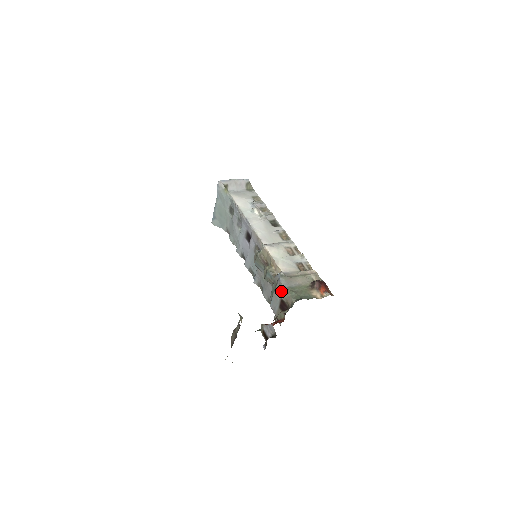
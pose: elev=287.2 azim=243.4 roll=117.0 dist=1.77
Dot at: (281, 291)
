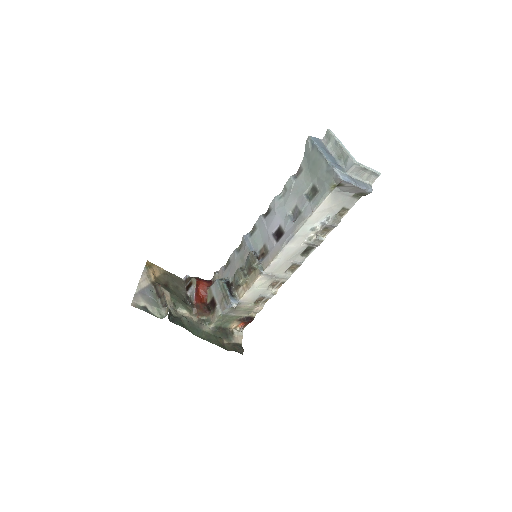
Dot at: (221, 307)
